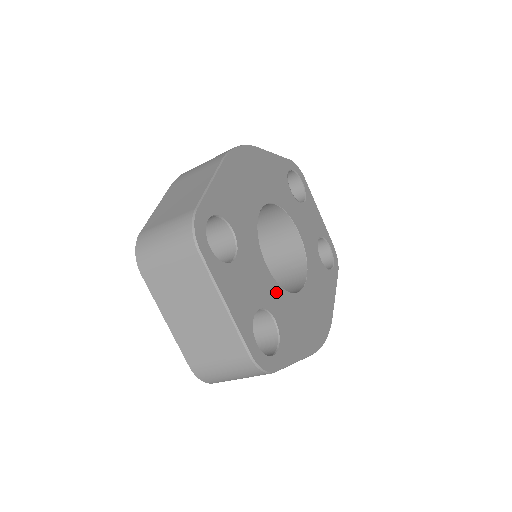
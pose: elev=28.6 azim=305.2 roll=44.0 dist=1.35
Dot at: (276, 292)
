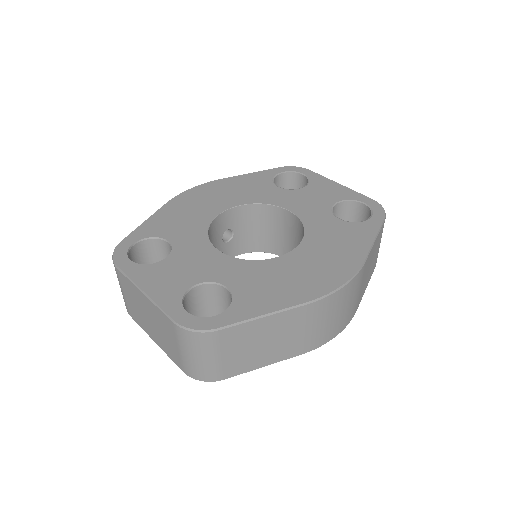
Dot at: (233, 265)
